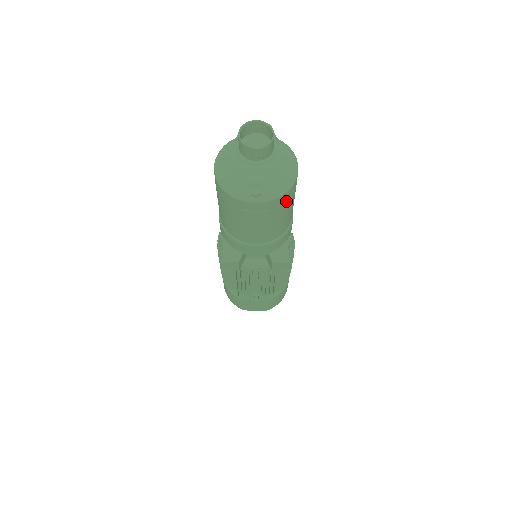
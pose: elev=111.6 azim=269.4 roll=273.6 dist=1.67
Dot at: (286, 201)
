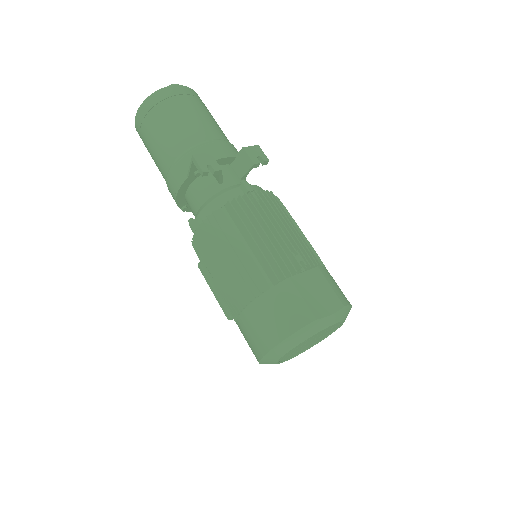
Dot at: occluded
